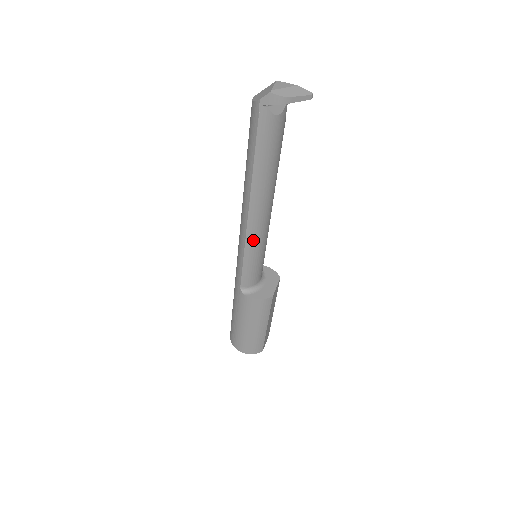
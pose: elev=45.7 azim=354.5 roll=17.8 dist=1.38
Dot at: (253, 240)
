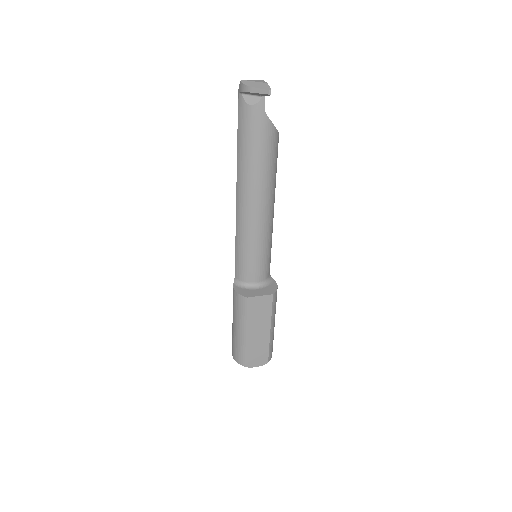
Dot at: (240, 227)
